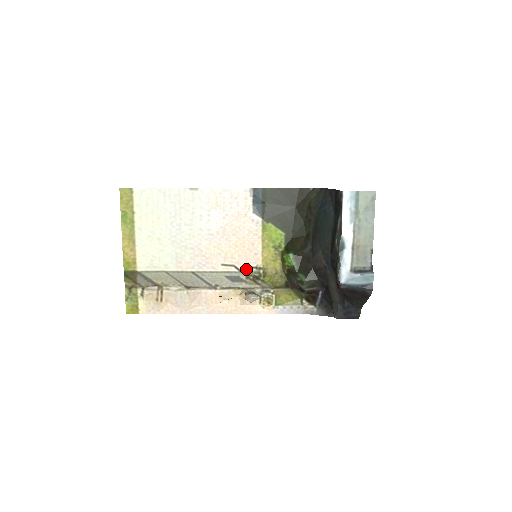
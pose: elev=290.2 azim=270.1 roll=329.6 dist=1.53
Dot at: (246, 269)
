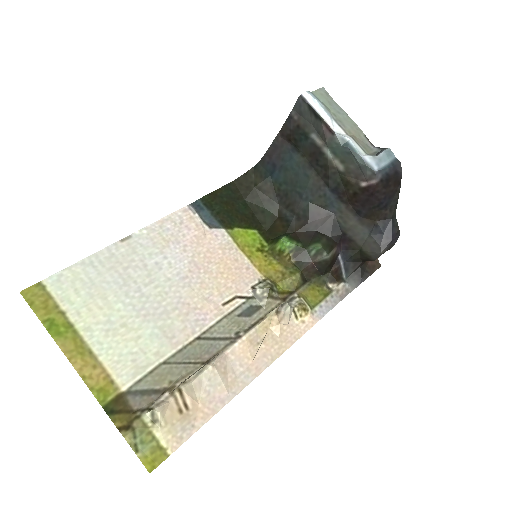
Dot at: (252, 291)
